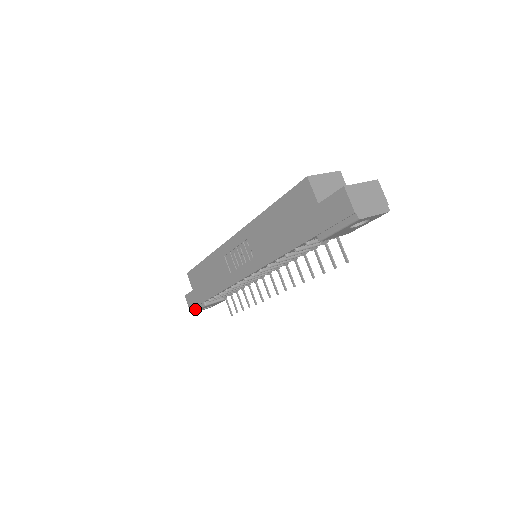
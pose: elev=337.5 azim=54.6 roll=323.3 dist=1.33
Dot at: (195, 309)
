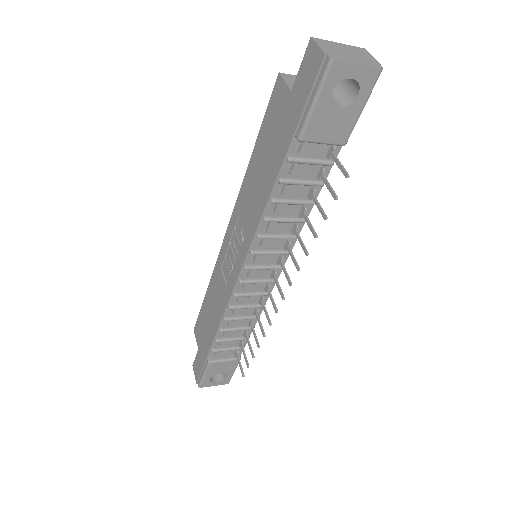
Dot at: (201, 377)
